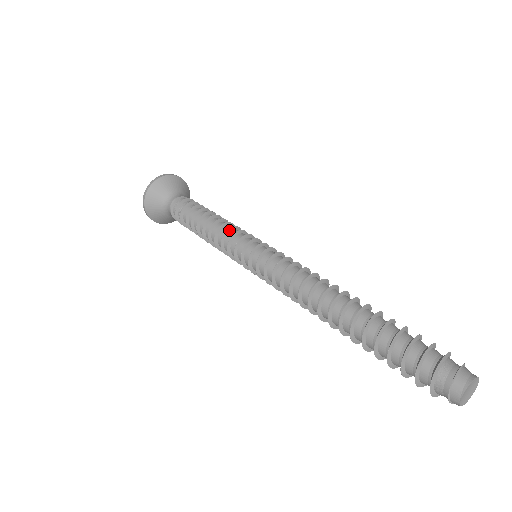
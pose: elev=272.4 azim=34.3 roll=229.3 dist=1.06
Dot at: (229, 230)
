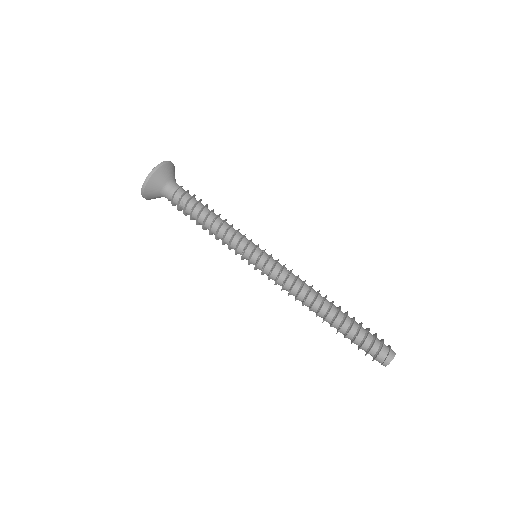
Dot at: (238, 231)
